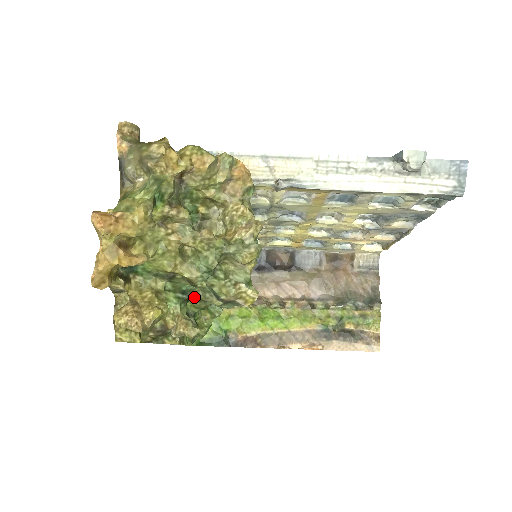
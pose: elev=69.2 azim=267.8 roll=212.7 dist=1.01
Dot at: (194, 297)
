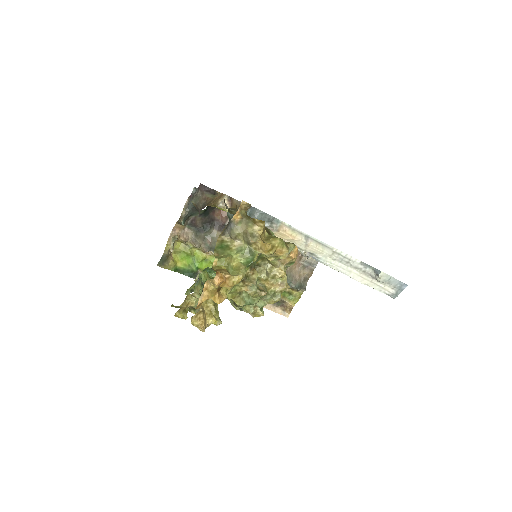
Dot at: occluded
